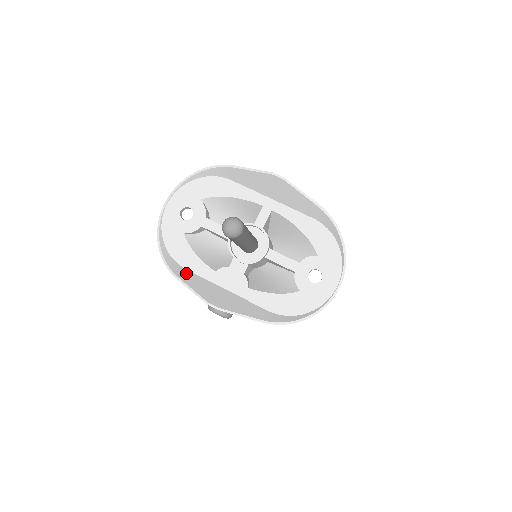
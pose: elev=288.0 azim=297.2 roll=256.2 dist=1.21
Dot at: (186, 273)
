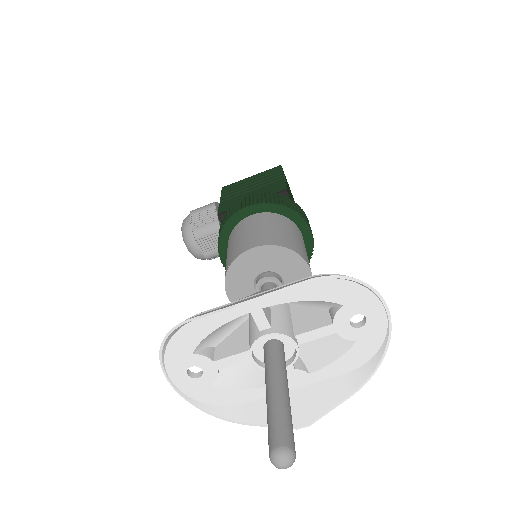
Dot at: (249, 409)
